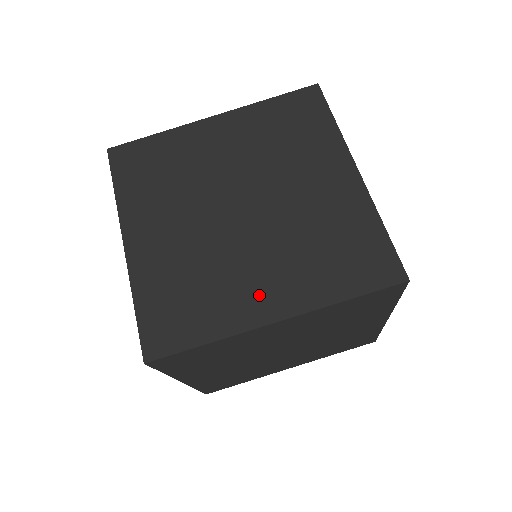
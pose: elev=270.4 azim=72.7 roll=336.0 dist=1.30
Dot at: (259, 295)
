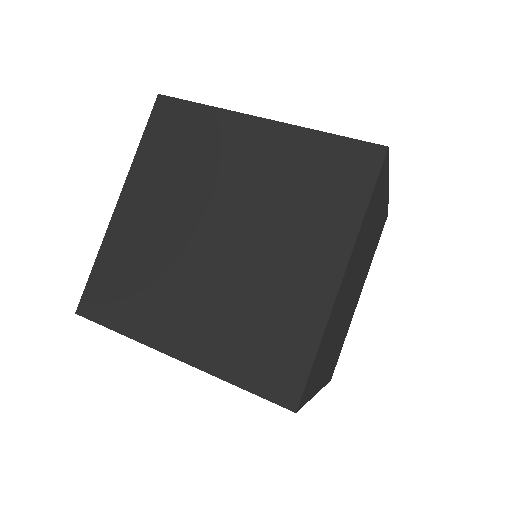
Dot at: occluded
